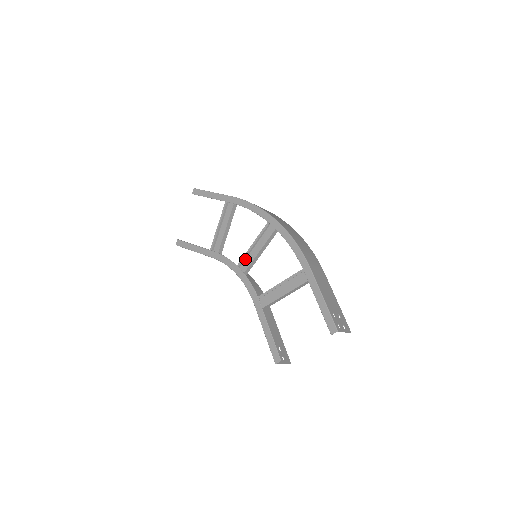
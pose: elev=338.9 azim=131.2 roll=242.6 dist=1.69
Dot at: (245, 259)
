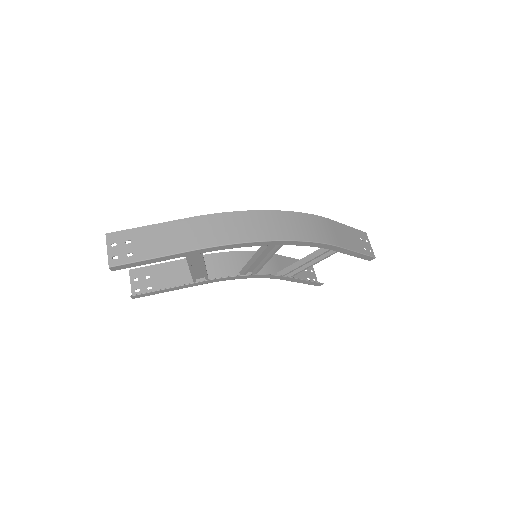
Dot at: (246, 265)
